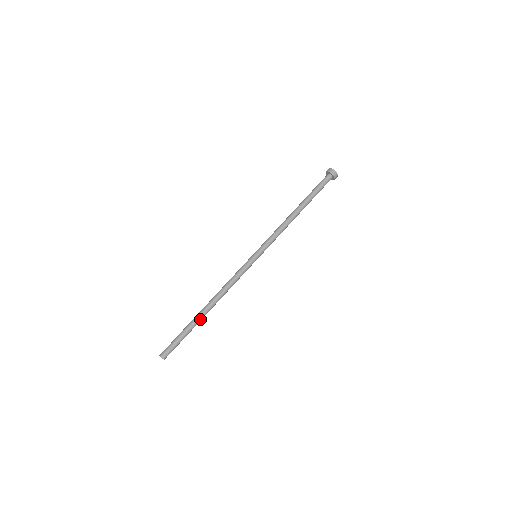
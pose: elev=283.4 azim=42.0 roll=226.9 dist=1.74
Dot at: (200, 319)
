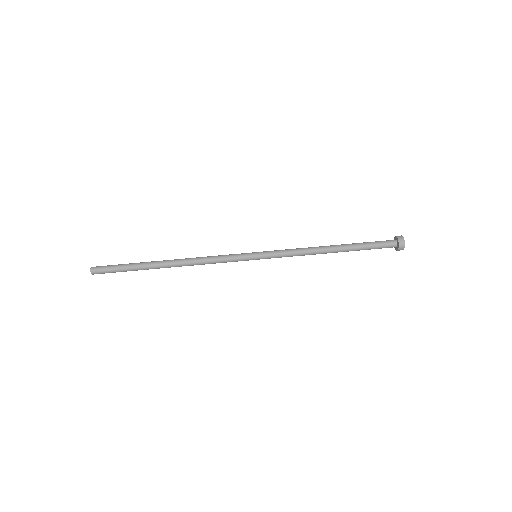
Dot at: (154, 264)
